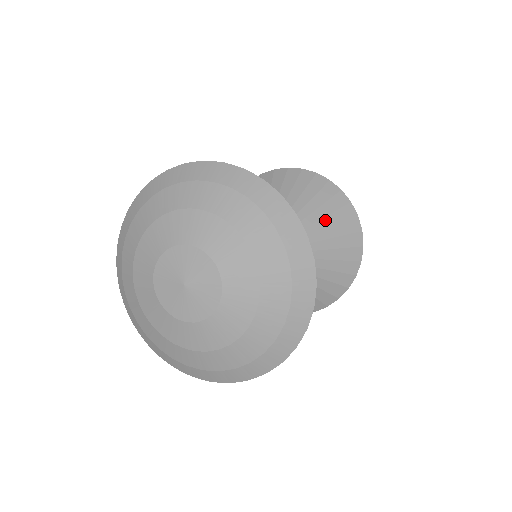
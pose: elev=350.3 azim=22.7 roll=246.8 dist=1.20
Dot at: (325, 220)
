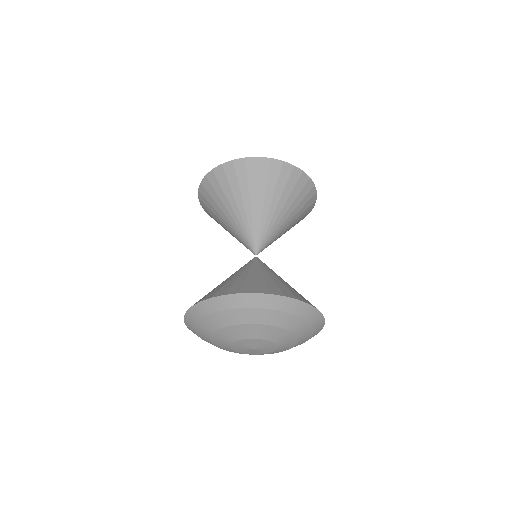
Dot at: (290, 199)
